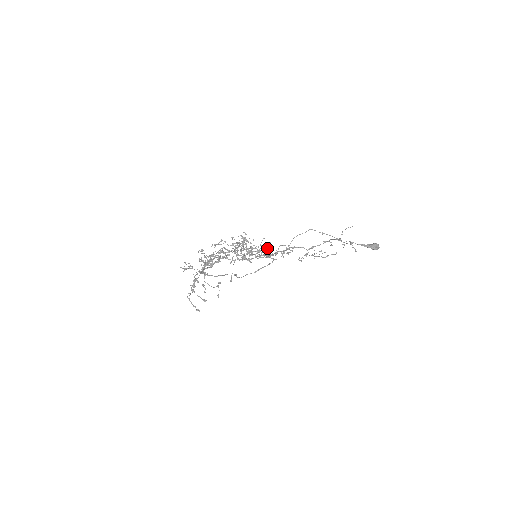
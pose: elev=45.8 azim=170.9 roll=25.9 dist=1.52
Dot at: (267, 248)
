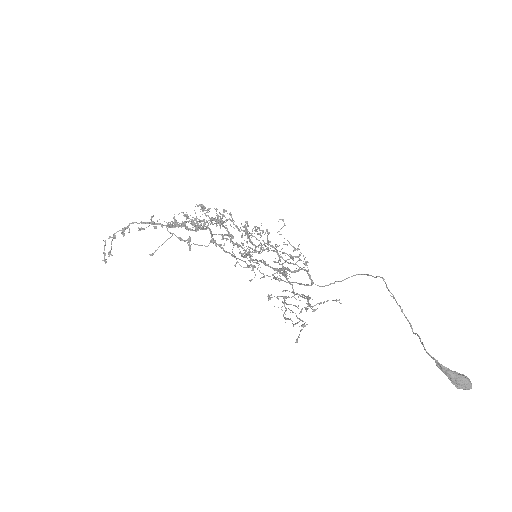
Dot at: (260, 253)
